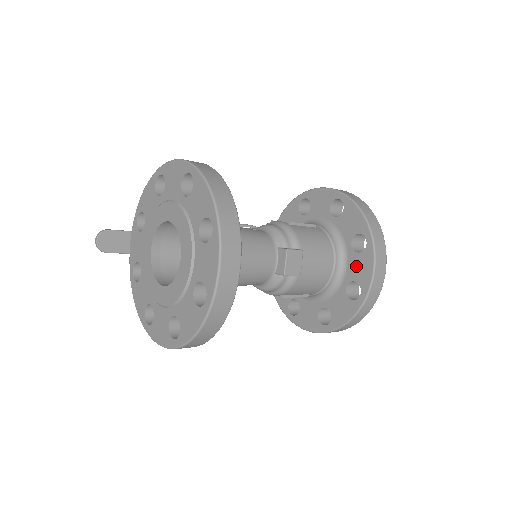
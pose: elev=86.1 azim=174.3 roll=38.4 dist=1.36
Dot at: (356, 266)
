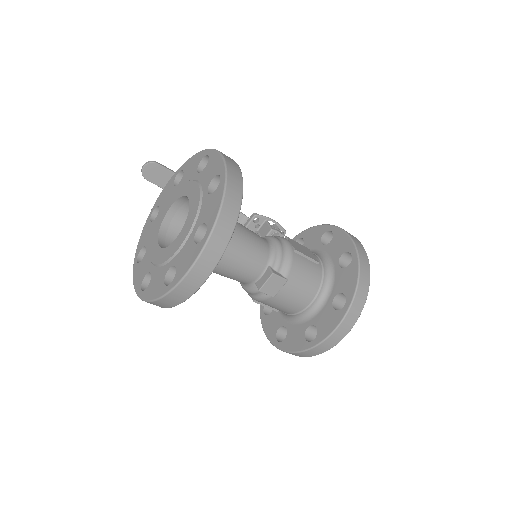
Dot at: (325, 317)
